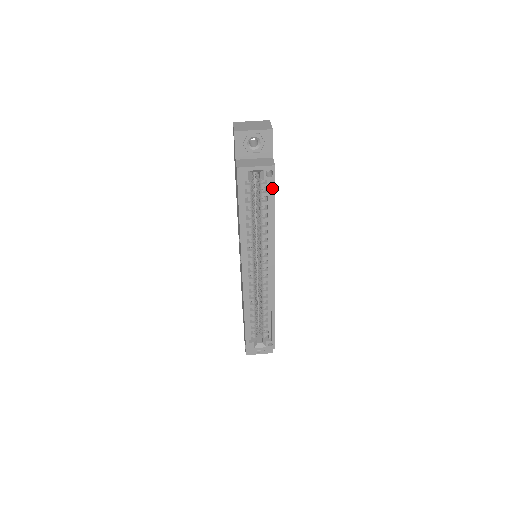
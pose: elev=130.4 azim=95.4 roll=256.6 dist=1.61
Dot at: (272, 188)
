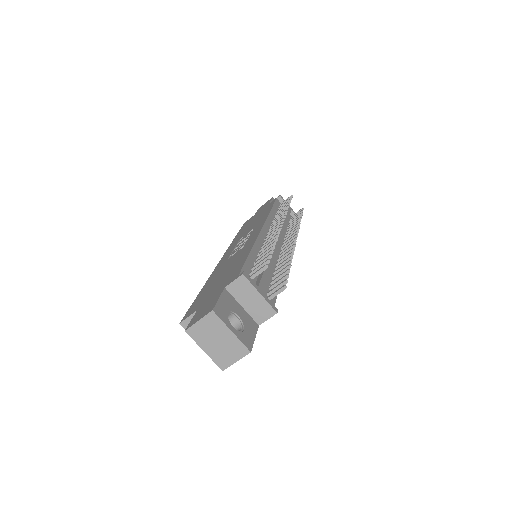
Dot at: occluded
